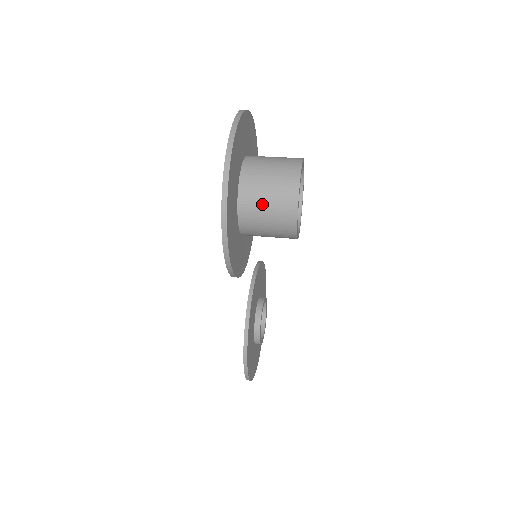
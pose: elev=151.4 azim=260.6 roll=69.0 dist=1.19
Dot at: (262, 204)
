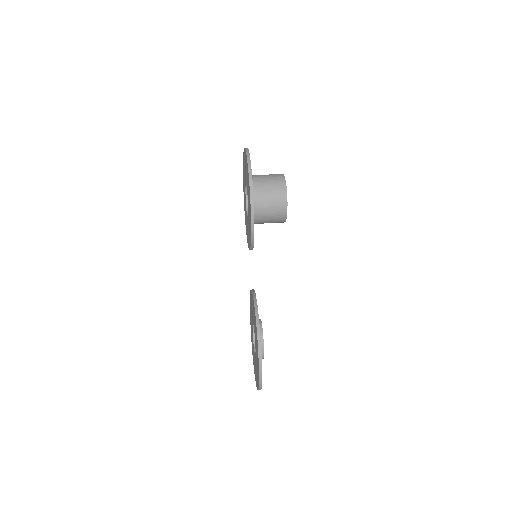
Dot at: (265, 184)
